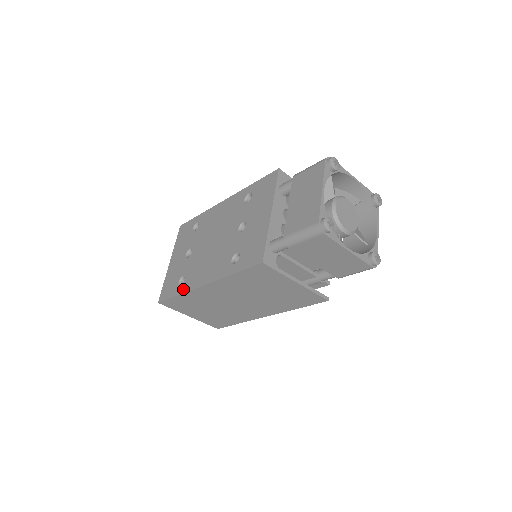
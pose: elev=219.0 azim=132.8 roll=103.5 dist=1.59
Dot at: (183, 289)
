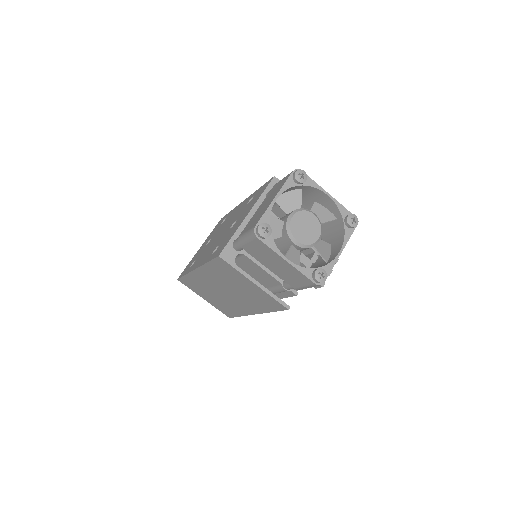
Dot at: (188, 271)
